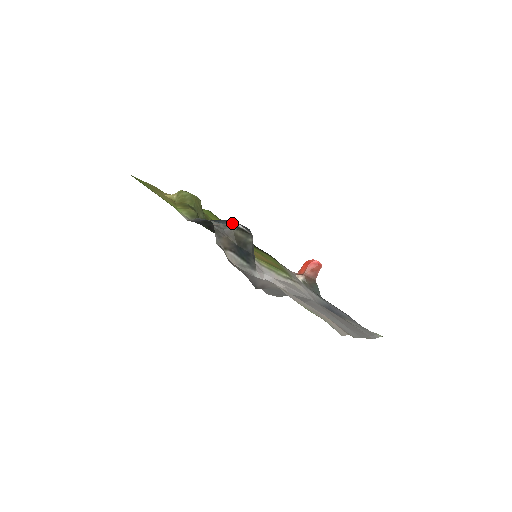
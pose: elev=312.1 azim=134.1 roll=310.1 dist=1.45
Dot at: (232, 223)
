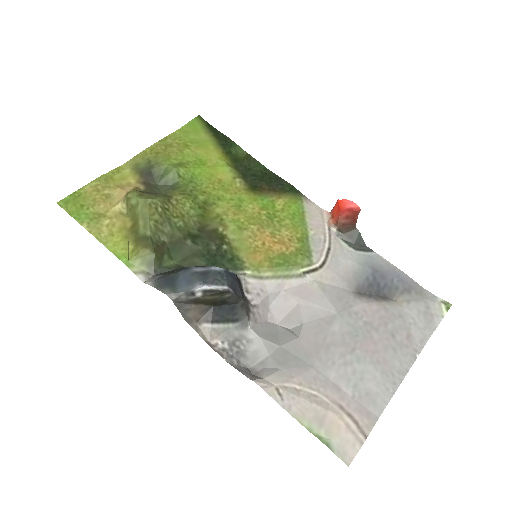
Dot at: (195, 284)
